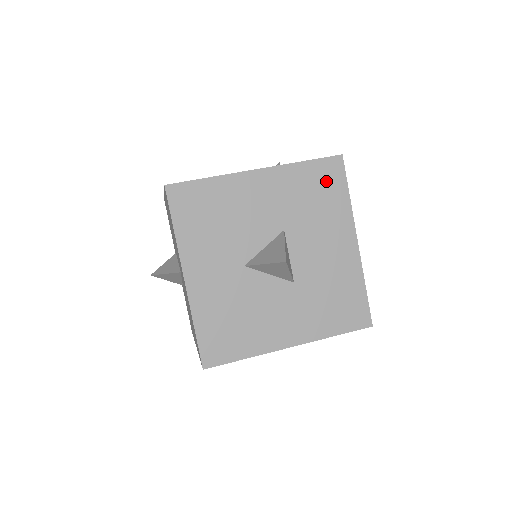
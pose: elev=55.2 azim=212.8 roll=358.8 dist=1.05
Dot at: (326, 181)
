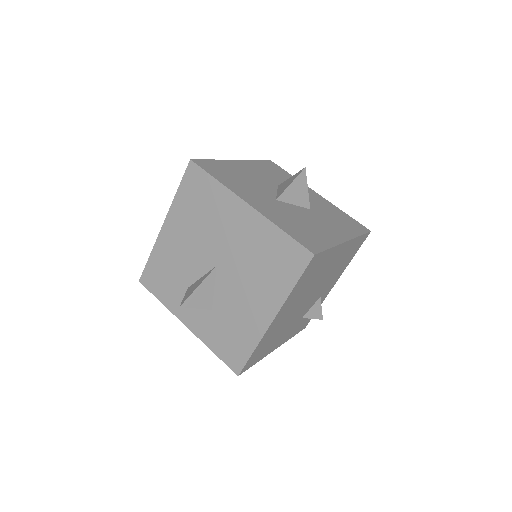
Dot at: (275, 169)
